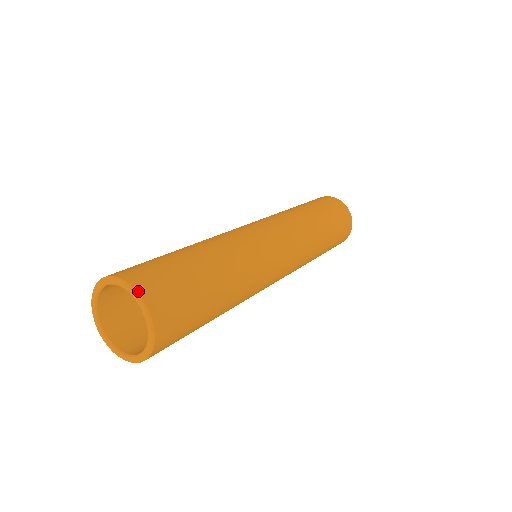
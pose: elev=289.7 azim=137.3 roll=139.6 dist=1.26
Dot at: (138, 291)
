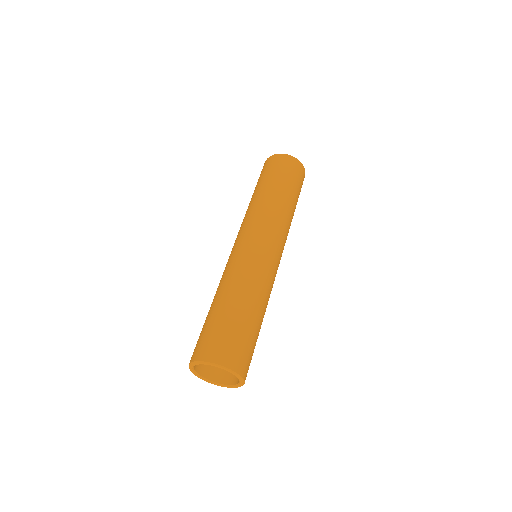
Dot at: (222, 365)
